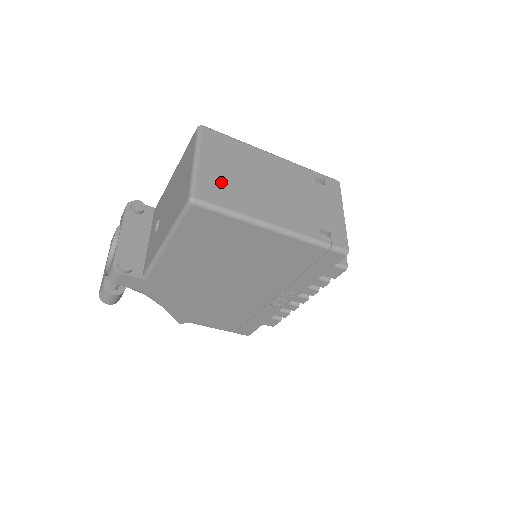
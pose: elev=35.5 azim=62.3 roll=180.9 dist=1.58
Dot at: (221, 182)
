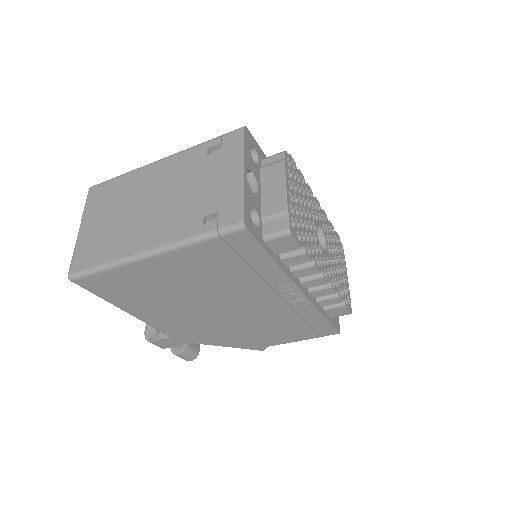
Dot at: (96, 238)
